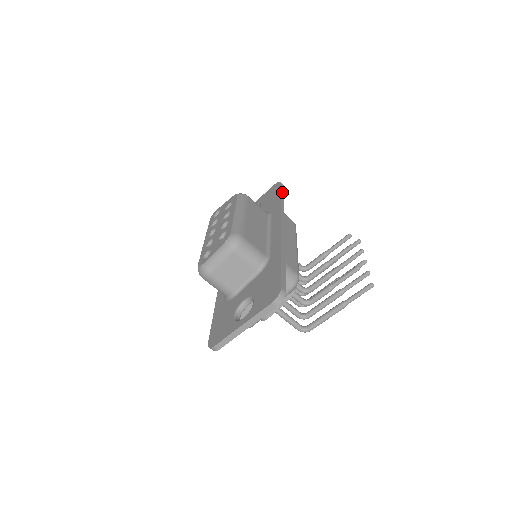
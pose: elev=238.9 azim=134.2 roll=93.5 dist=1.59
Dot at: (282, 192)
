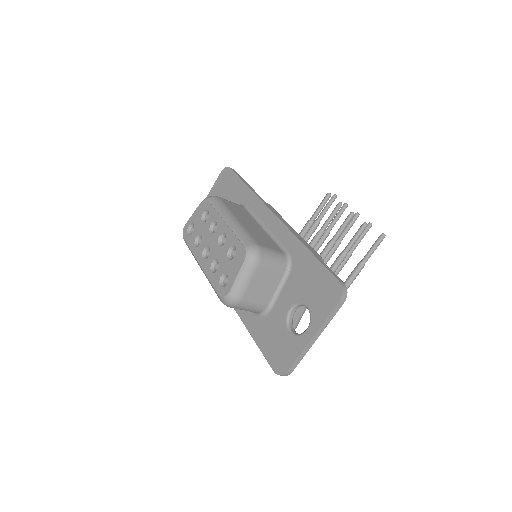
Dot at: (240, 177)
